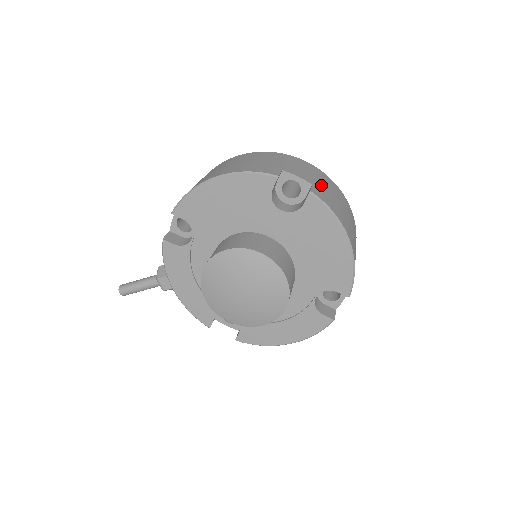
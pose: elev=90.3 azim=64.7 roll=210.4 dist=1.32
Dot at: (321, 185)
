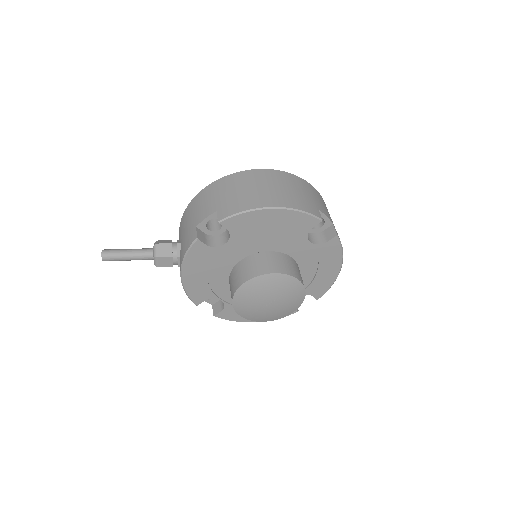
Dot at: (332, 221)
